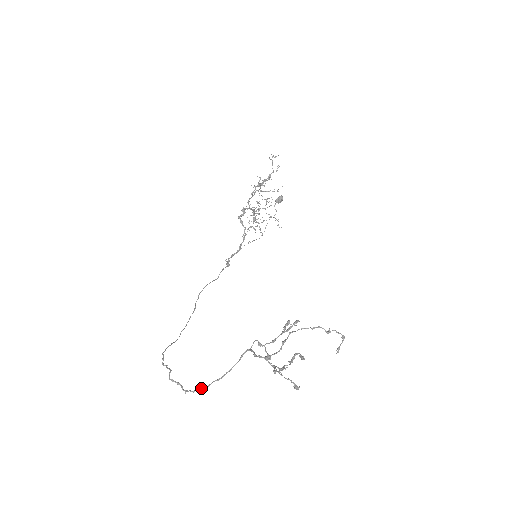
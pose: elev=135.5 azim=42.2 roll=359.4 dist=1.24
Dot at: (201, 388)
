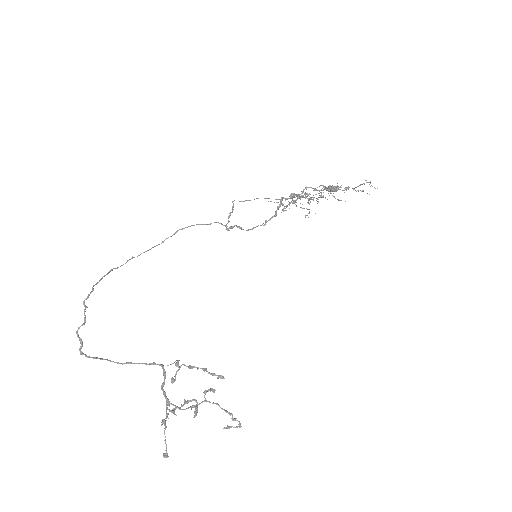
Dot at: (97, 358)
